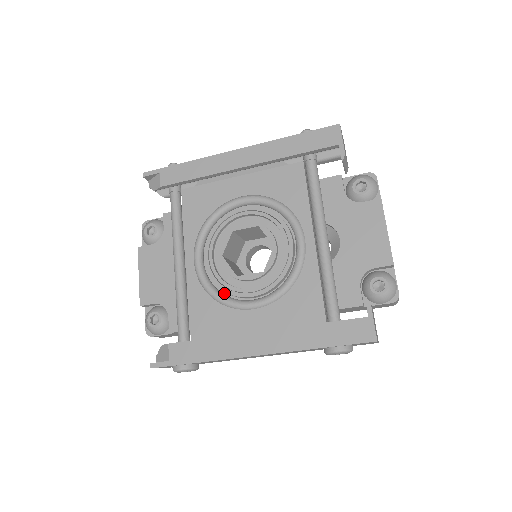
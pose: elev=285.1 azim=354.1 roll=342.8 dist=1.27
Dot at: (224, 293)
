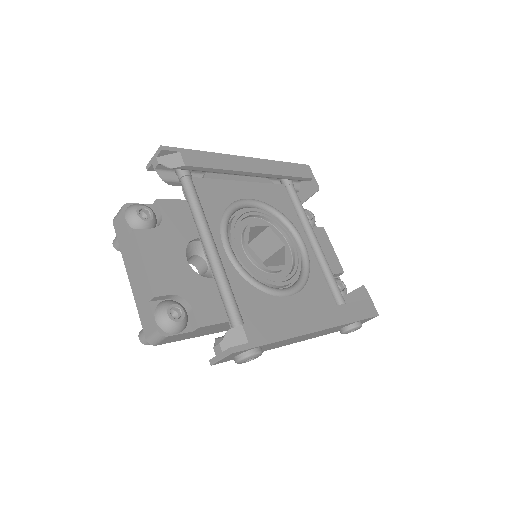
Dot at: occluded
